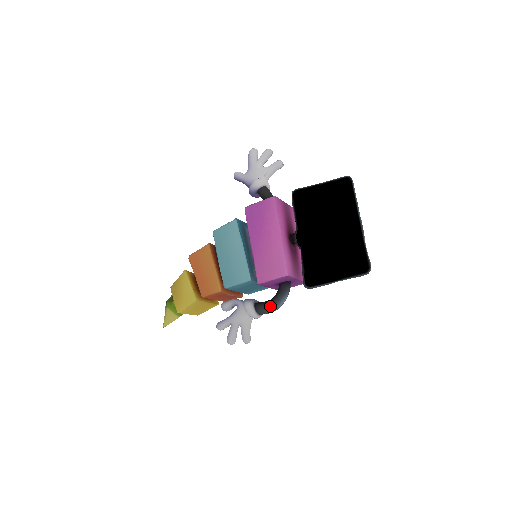
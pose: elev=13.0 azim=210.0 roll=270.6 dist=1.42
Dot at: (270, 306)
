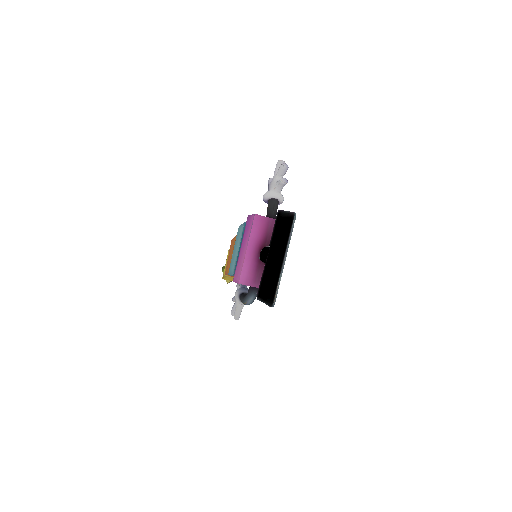
Dot at: (243, 300)
